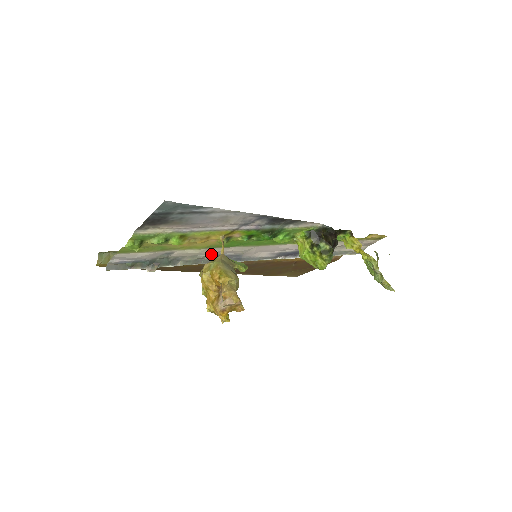
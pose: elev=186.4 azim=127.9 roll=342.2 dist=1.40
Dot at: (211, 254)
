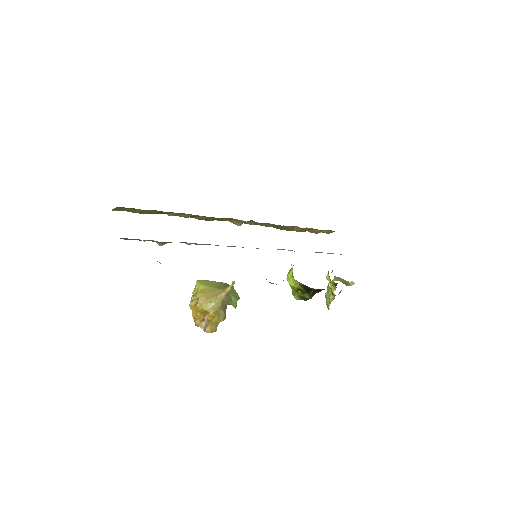
Dot at: occluded
